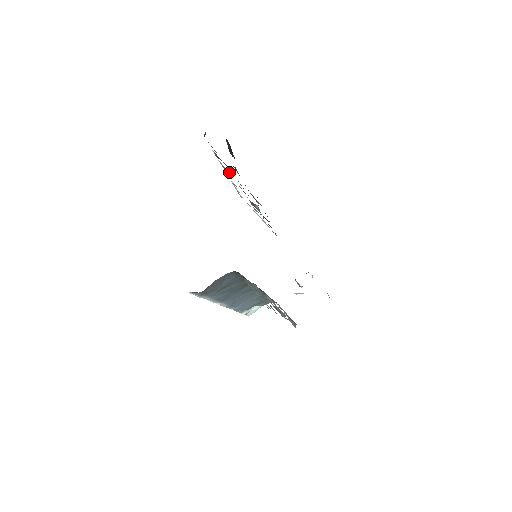
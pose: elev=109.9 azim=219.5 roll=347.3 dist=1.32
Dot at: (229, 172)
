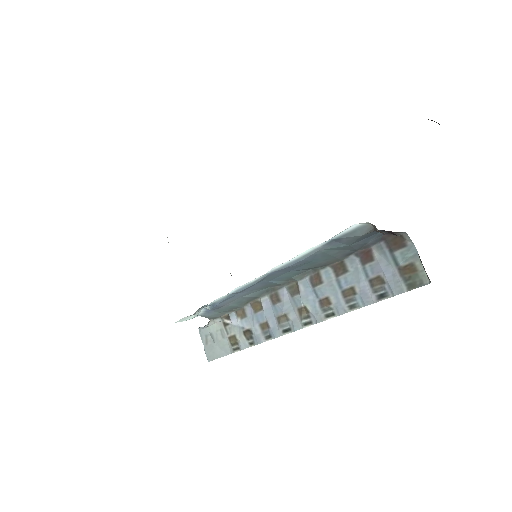
Dot at: occluded
